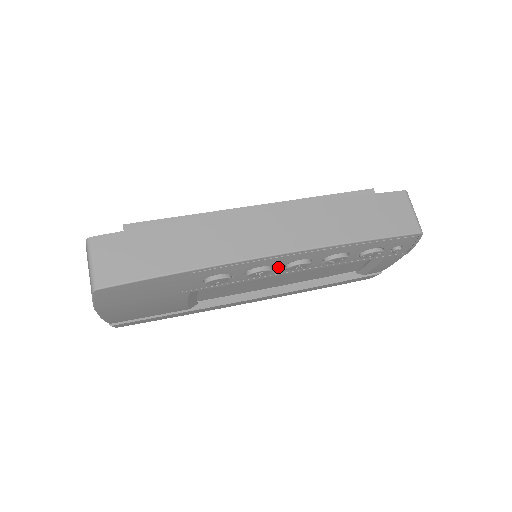
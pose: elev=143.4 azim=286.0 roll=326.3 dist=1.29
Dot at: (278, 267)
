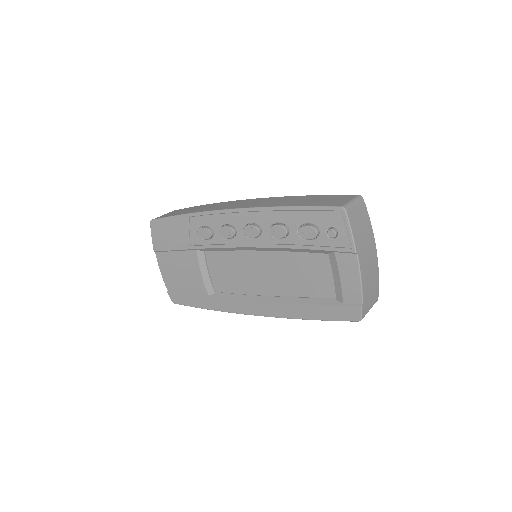
Dot at: (239, 230)
